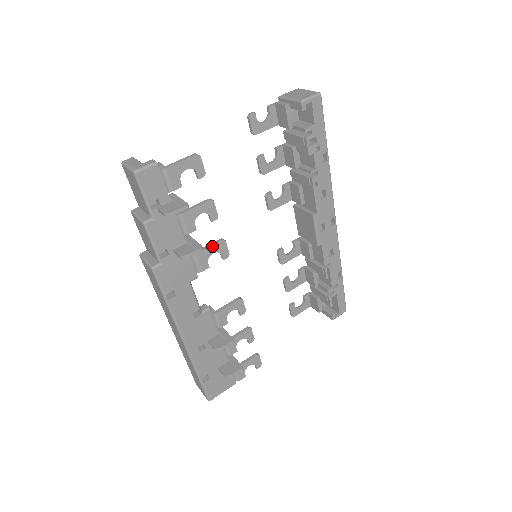
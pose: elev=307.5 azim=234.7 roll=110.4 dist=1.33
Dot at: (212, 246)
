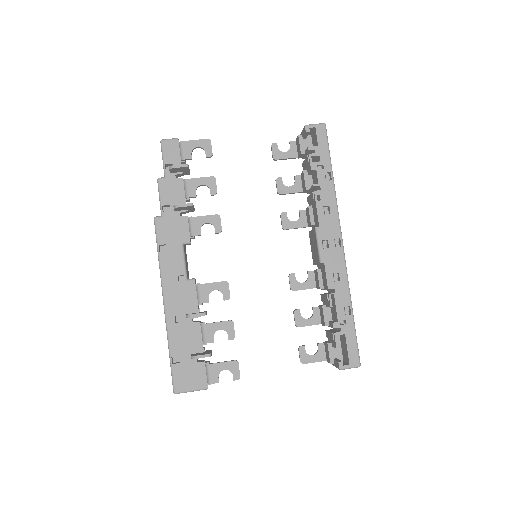
Dot at: (207, 216)
